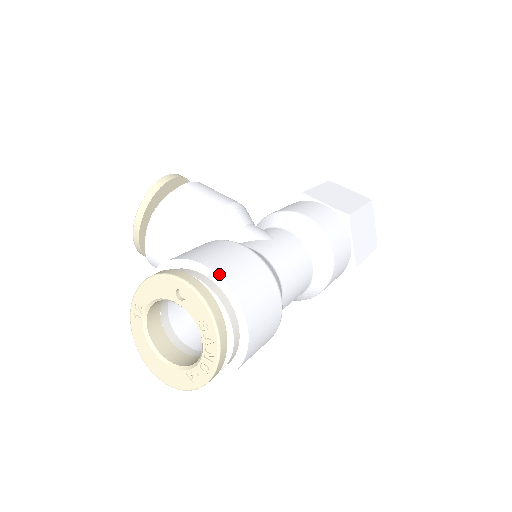
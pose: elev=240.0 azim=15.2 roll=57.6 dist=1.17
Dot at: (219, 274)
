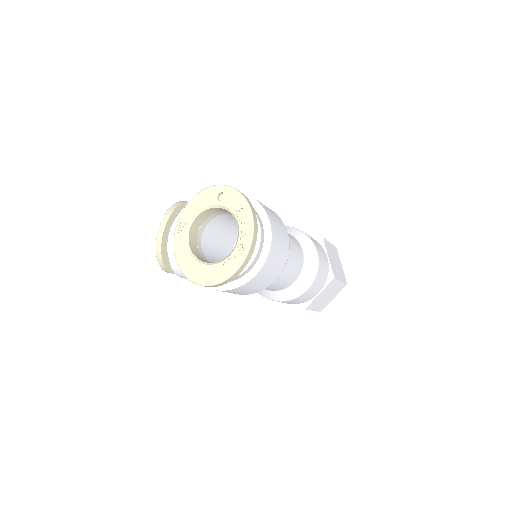
Dot at: (246, 194)
